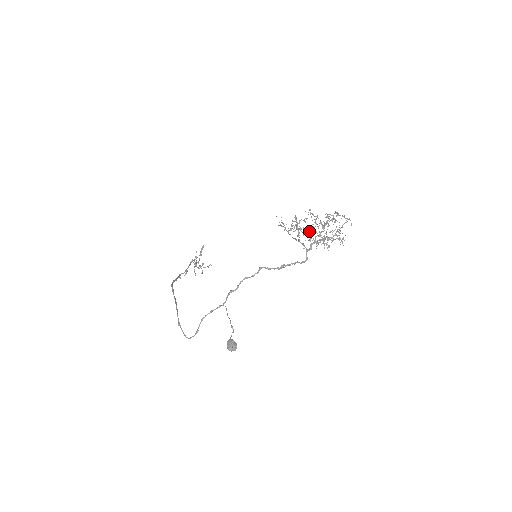
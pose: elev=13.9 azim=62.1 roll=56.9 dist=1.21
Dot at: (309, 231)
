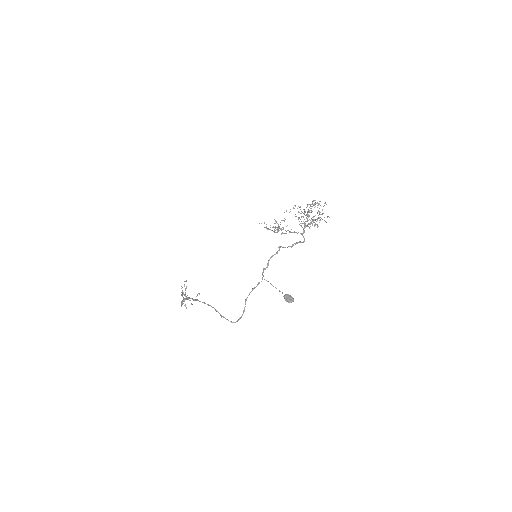
Dot at: (298, 219)
